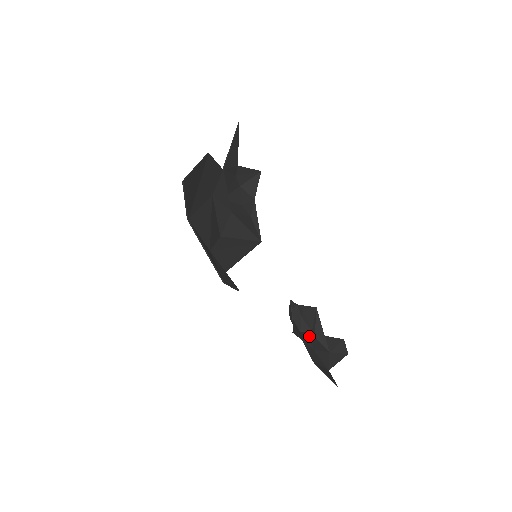
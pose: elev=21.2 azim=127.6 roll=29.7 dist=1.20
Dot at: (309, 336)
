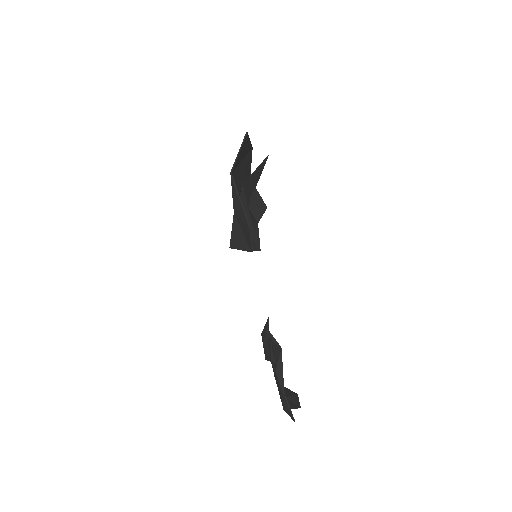
Dot at: (274, 364)
